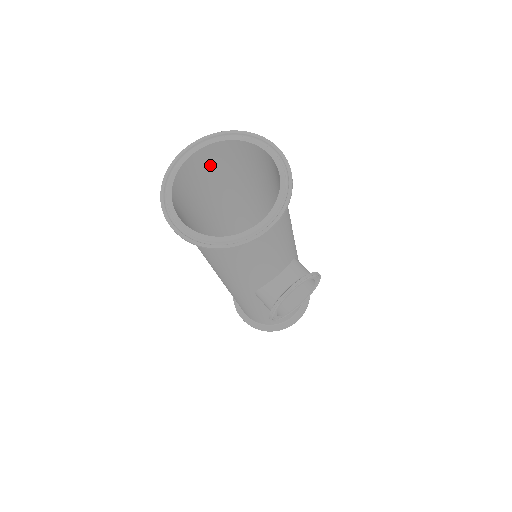
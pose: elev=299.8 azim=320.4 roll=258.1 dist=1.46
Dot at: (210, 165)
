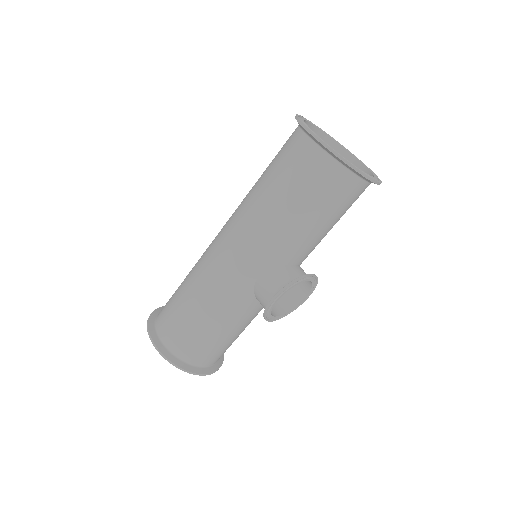
Dot at: occluded
